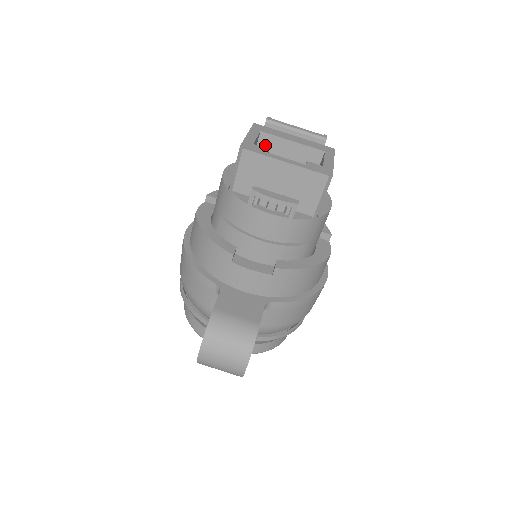
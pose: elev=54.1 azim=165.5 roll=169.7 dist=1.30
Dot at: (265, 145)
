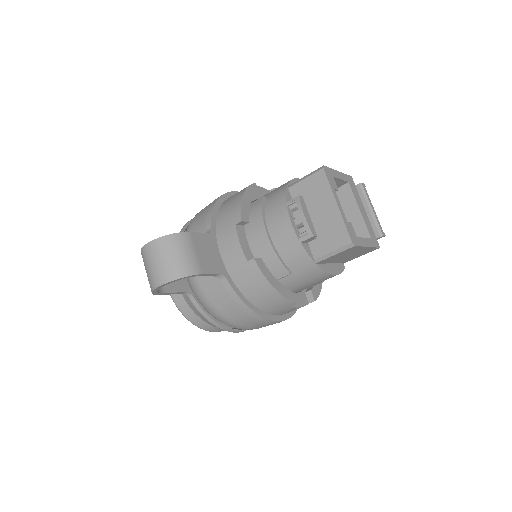
Dot at: (342, 194)
